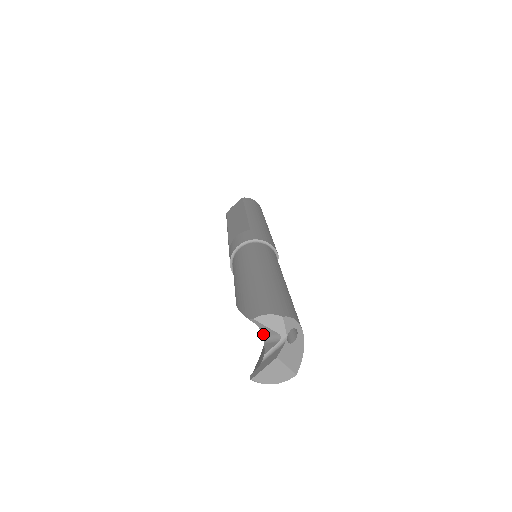
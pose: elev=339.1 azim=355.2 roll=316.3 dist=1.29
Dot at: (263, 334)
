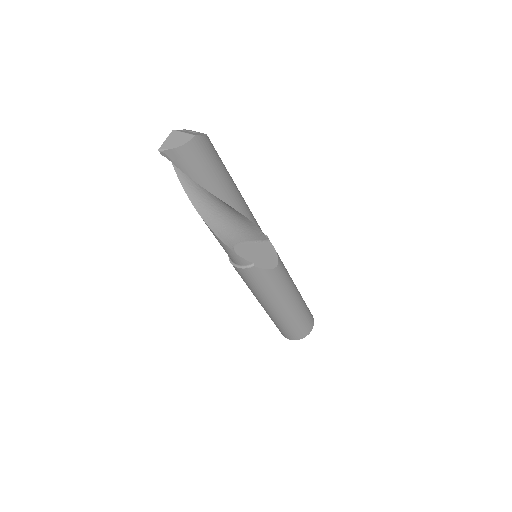
Dot at: occluded
